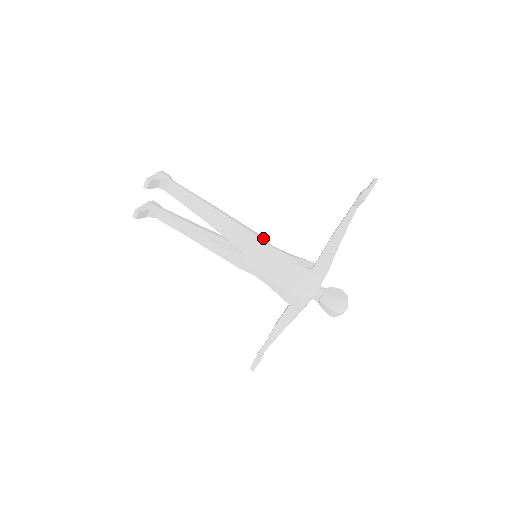
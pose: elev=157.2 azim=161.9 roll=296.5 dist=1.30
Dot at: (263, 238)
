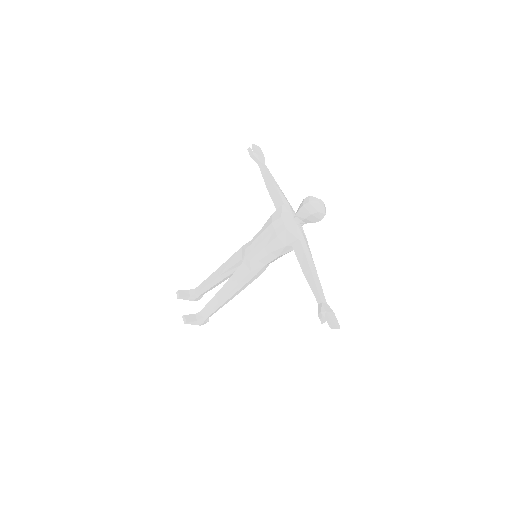
Dot at: occluded
